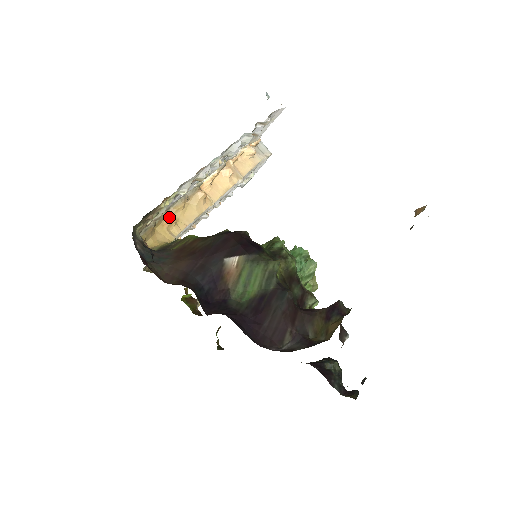
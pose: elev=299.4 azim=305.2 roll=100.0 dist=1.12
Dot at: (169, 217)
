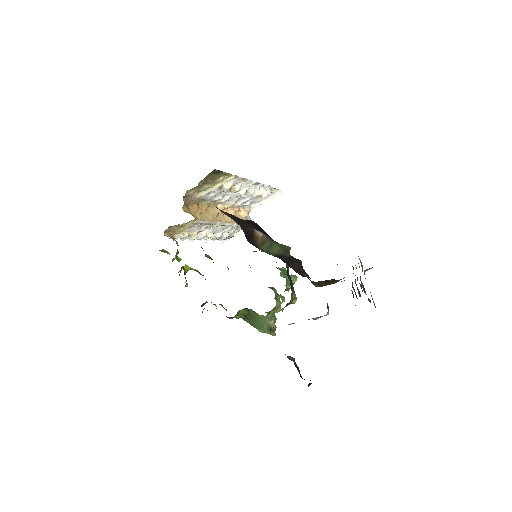
Dot at: occluded
